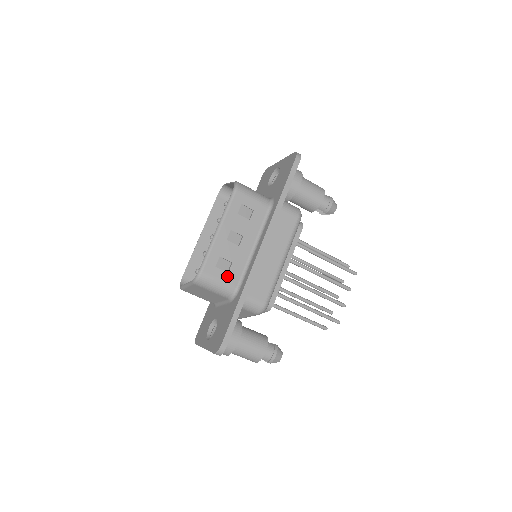
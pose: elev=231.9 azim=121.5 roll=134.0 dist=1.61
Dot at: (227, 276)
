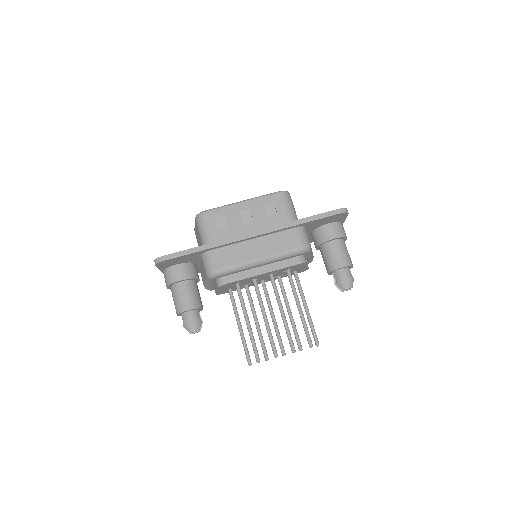
Dot at: (216, 231)
